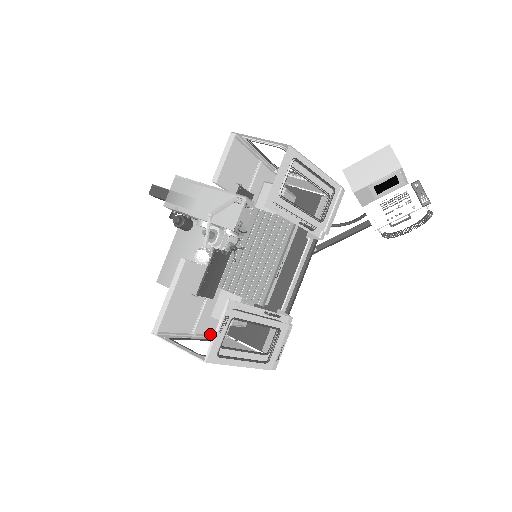
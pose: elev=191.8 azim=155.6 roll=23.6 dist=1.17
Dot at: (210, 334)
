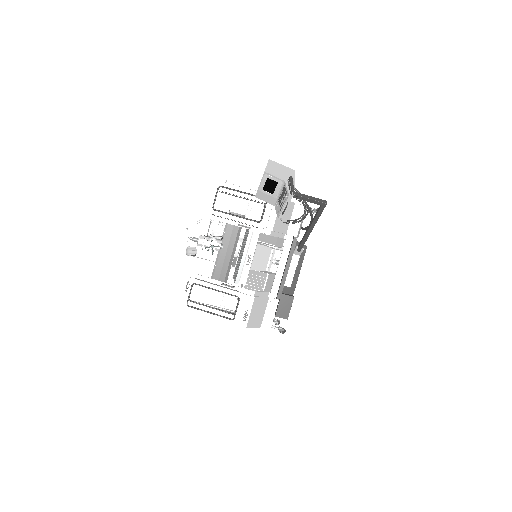
Dot at: occluded
